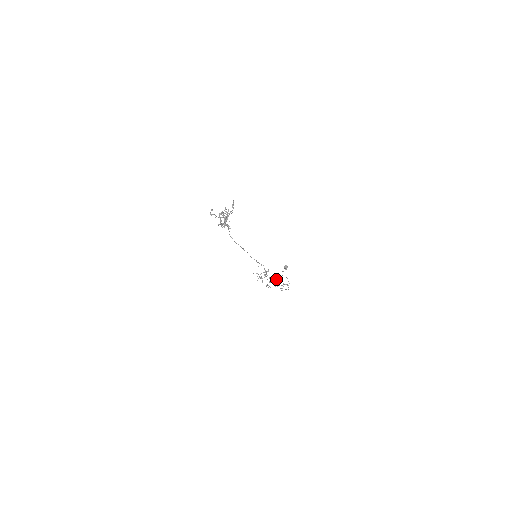
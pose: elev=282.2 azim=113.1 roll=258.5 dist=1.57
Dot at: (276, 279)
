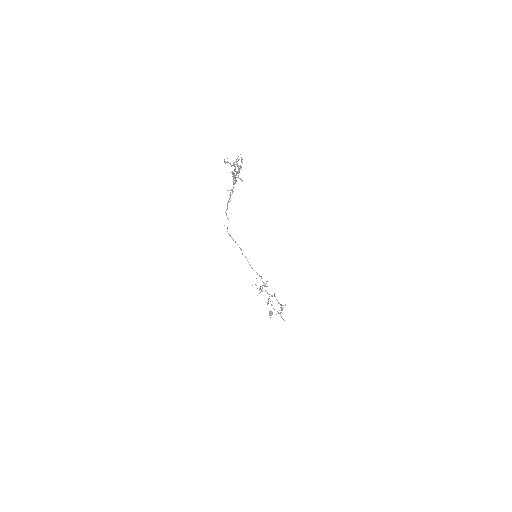
Dot at: (275, 296)
